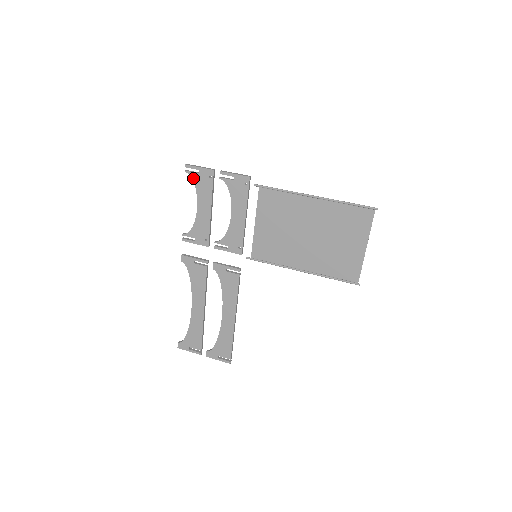
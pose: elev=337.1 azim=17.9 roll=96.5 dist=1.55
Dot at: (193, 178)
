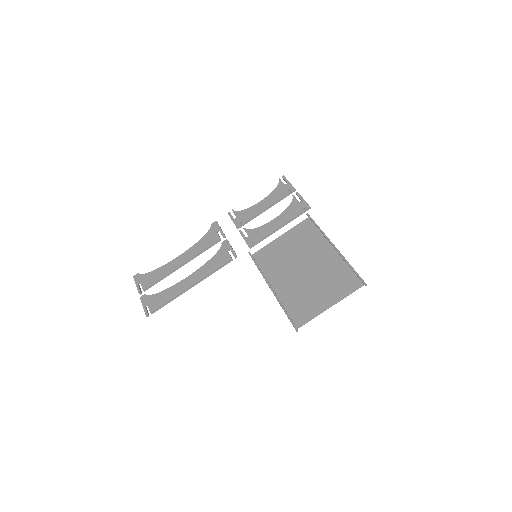
Dot at: (279, 185)
